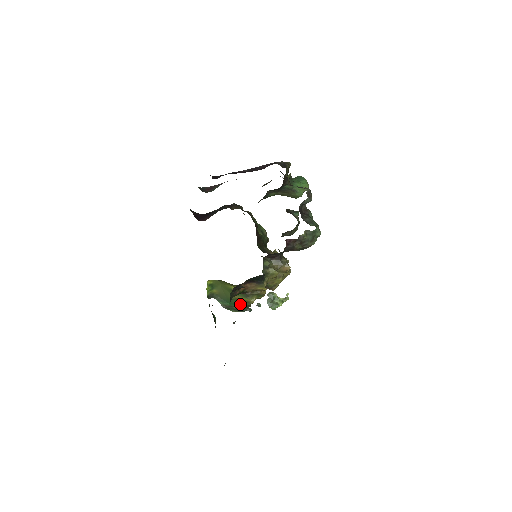
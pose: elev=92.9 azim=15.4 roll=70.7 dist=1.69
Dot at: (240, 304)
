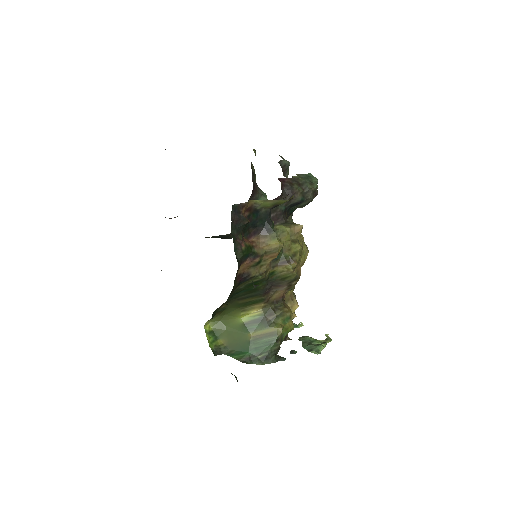
Dot at: (264, 345)
